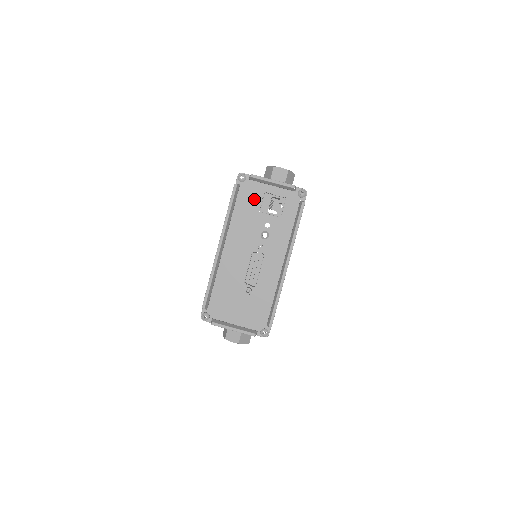
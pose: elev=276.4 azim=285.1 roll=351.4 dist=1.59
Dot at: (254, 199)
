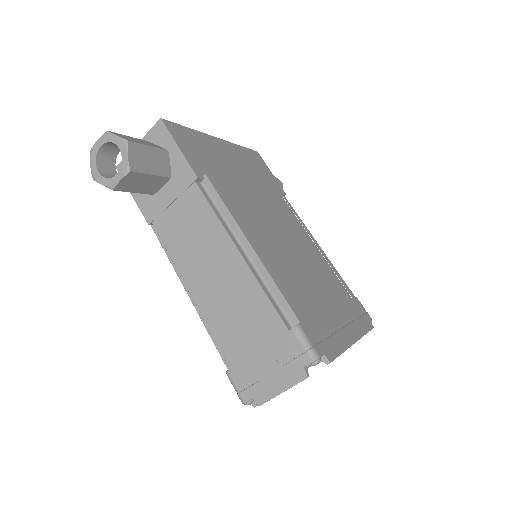
Dot at: occluded
